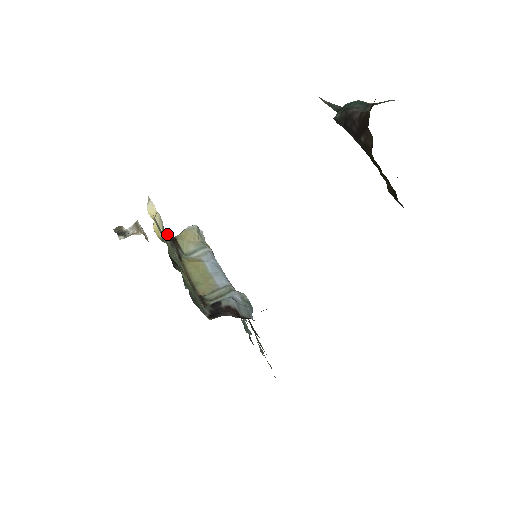
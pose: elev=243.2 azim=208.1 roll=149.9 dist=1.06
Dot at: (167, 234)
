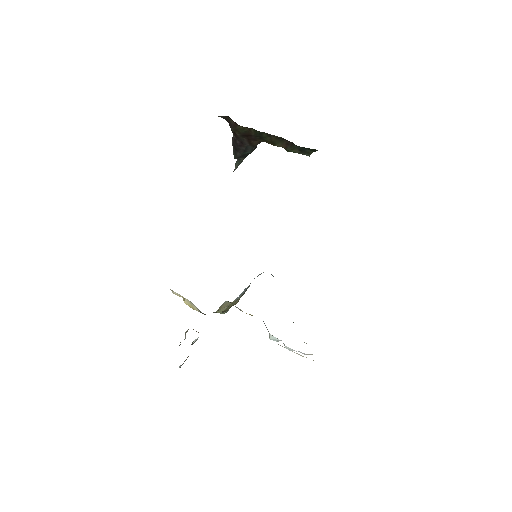
Dot at: occluded
